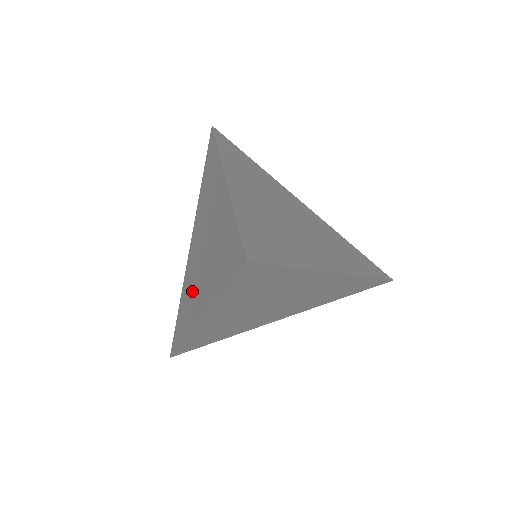
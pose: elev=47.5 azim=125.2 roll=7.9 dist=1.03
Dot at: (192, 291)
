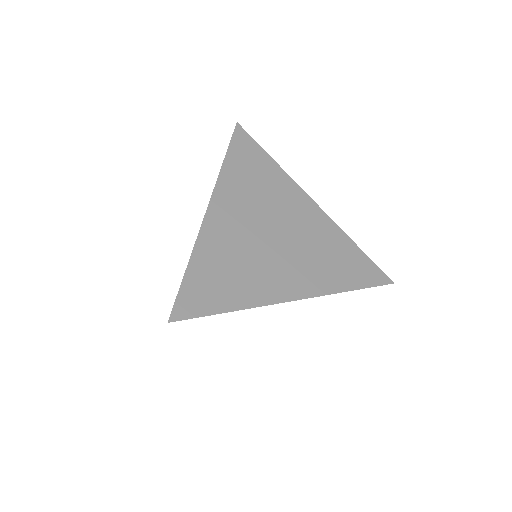
Dot at: occluded
